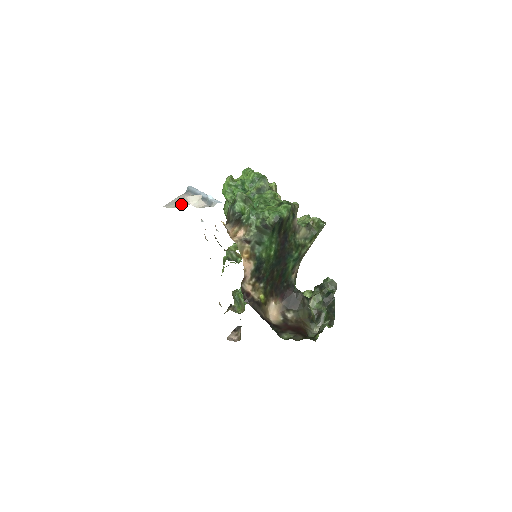
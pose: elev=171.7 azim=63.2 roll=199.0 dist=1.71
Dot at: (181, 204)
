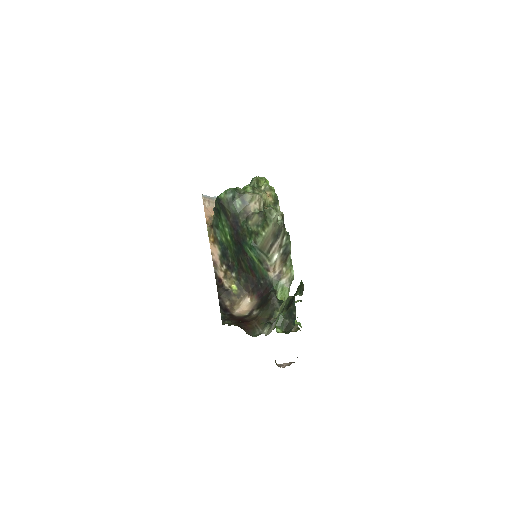
Dot at: occluded
